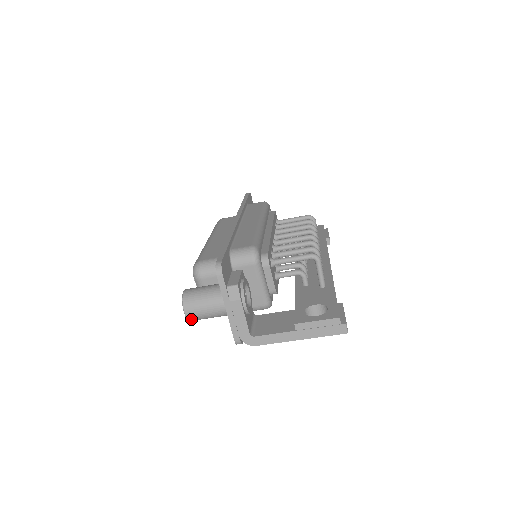
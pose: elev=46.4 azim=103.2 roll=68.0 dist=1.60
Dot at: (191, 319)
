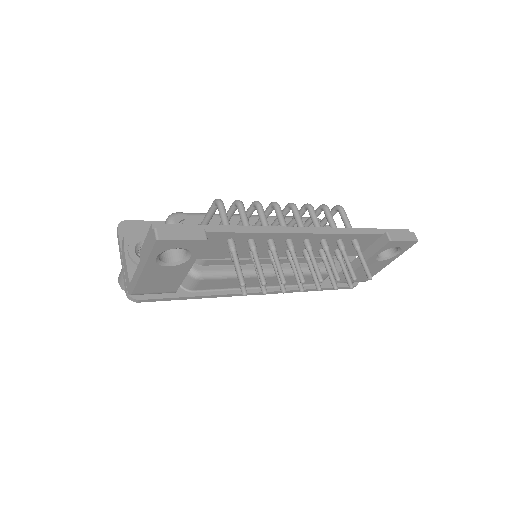
Dot at: (124, 288)
